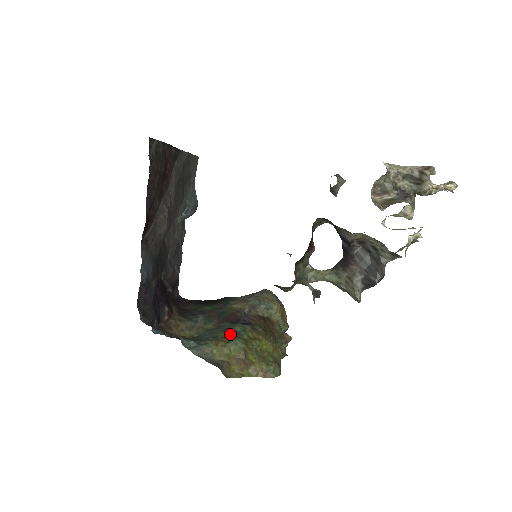
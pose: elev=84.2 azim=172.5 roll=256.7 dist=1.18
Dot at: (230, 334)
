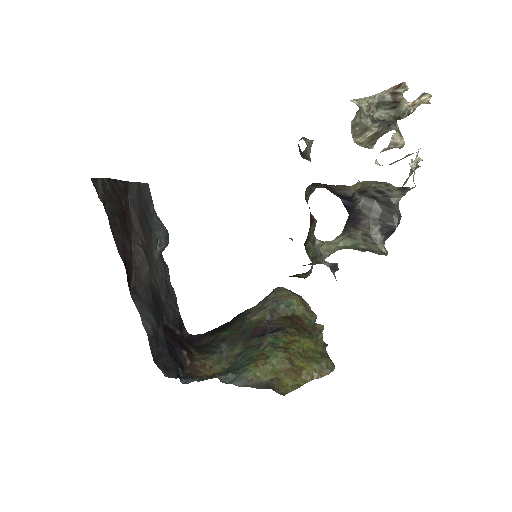
Dot at: (265, 349)
